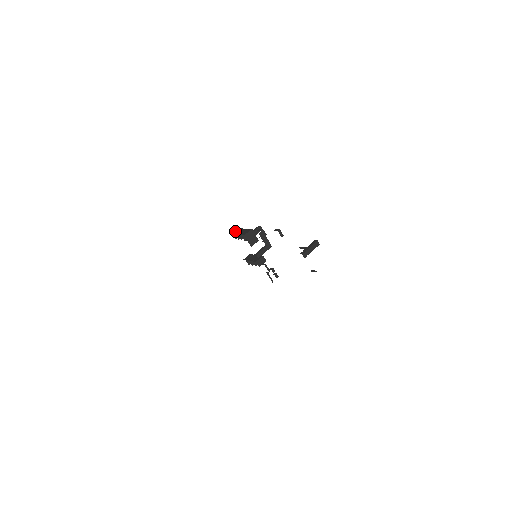
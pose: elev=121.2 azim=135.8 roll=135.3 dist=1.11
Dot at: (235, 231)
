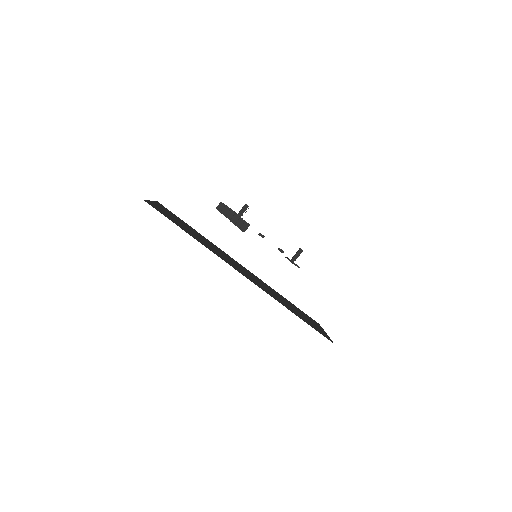
Dot at: (228, 214)
